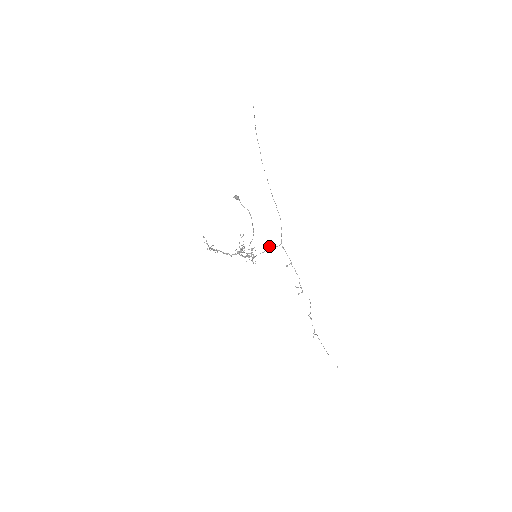
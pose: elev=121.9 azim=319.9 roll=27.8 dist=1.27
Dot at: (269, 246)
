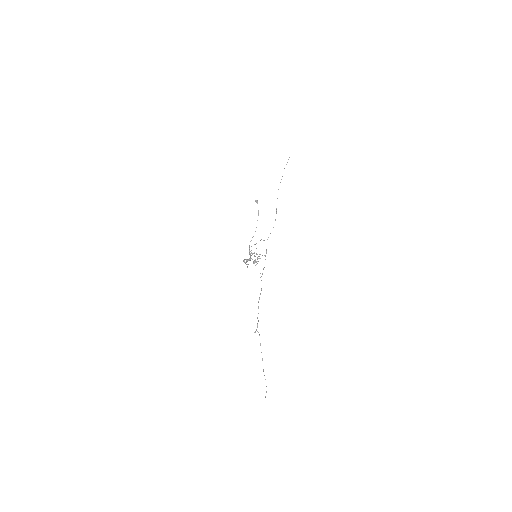
Dot at: (260, 240)
